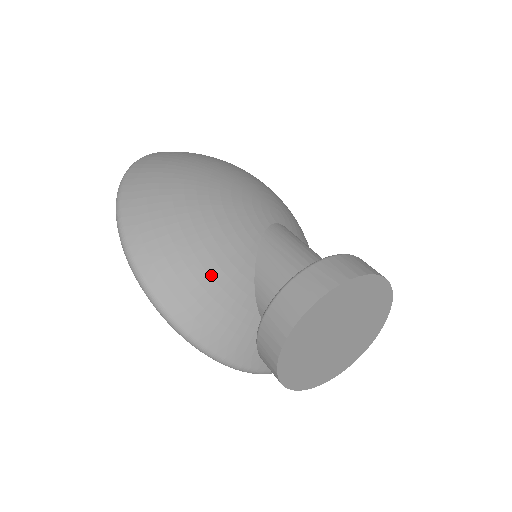
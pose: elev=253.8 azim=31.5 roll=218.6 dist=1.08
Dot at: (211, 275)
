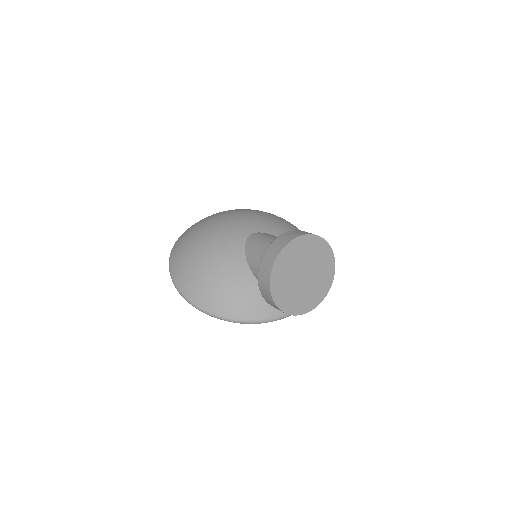
Dot at: (231, 288)
